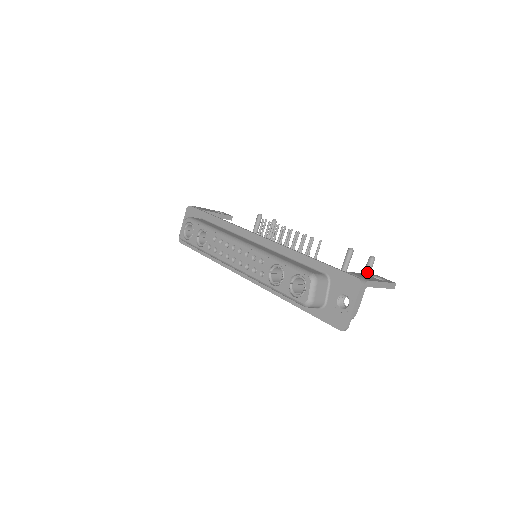
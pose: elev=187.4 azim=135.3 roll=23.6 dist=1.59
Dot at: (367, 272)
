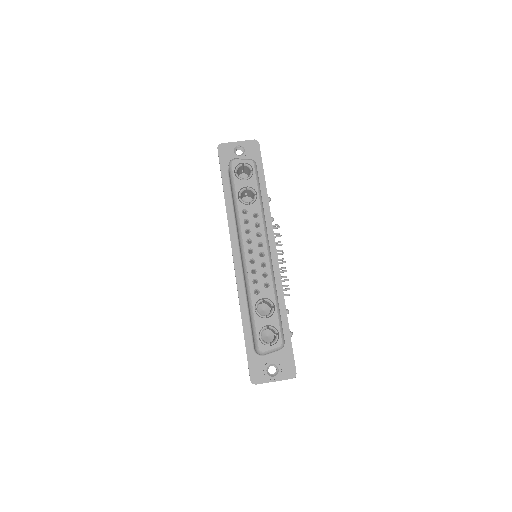
Dot at: occluded
